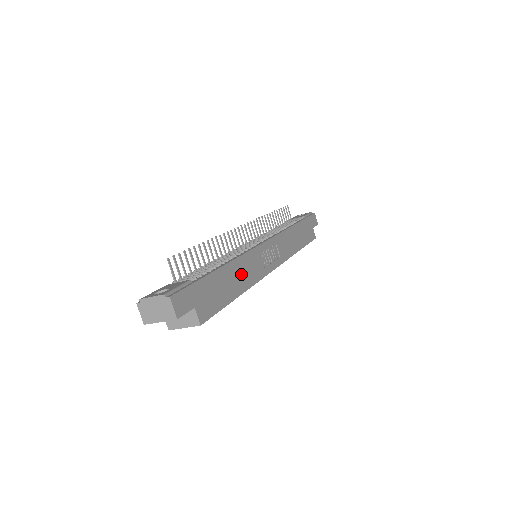
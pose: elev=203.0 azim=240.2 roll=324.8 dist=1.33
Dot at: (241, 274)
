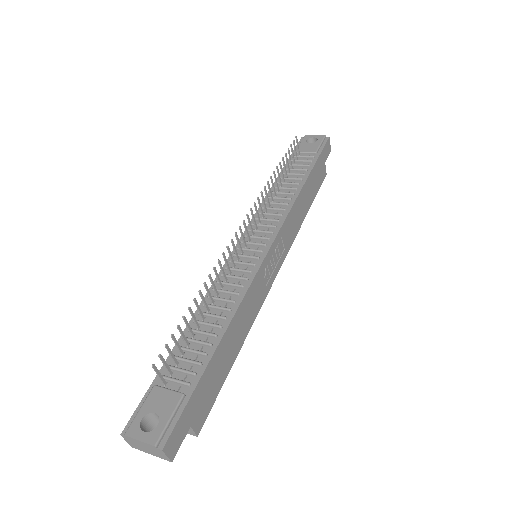
Dot at: (241, 325)
